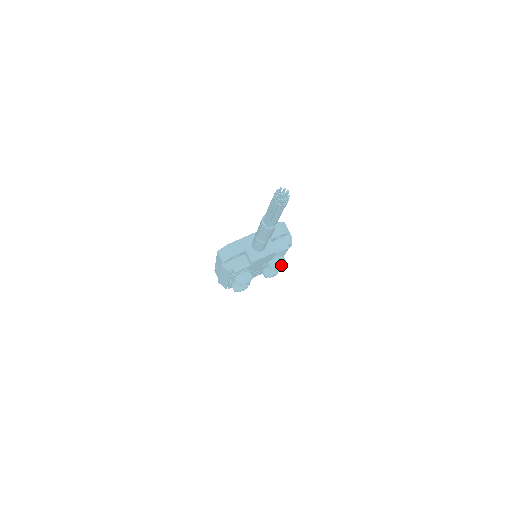
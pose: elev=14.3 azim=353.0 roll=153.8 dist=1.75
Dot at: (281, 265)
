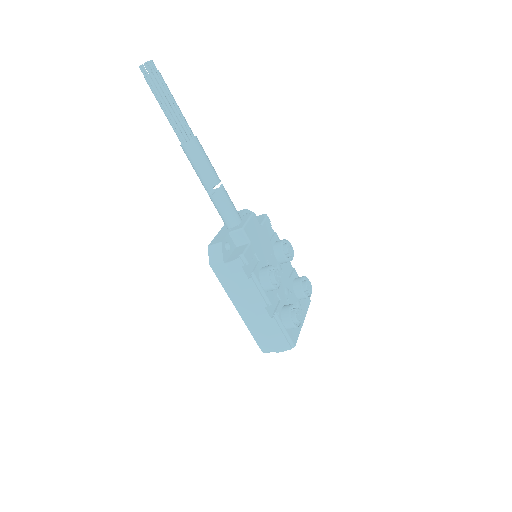
Dot at: (286, 243)
